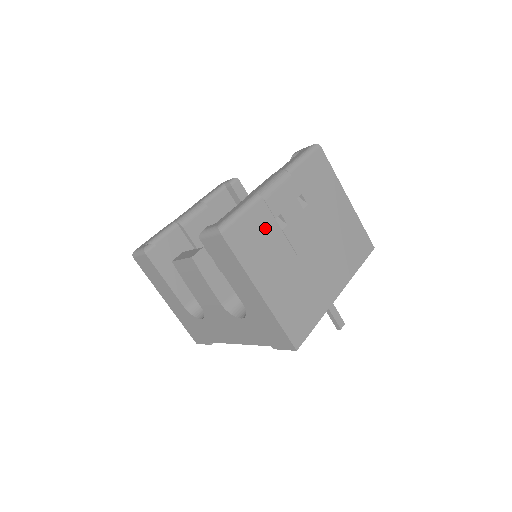
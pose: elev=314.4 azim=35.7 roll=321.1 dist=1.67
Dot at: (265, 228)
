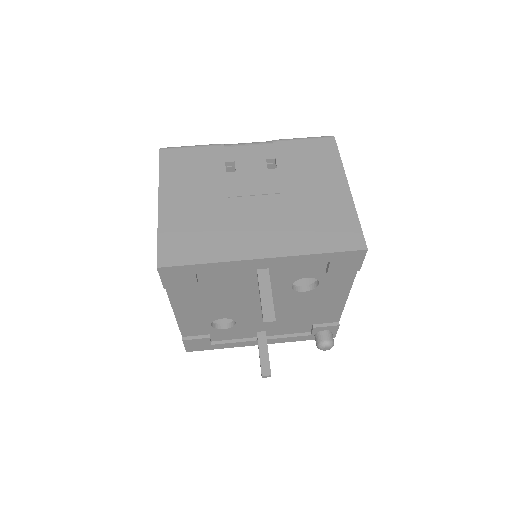
Dot at: (208, 164)
